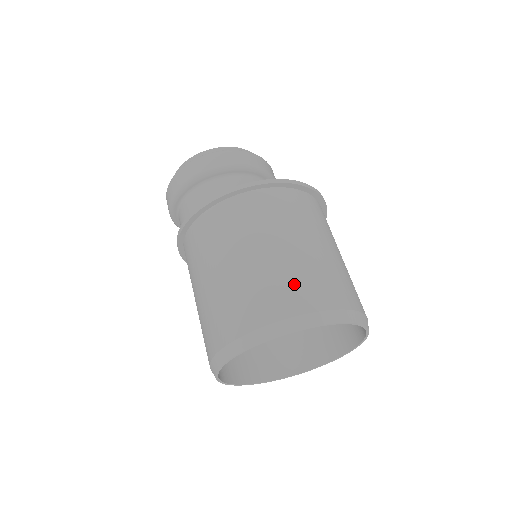
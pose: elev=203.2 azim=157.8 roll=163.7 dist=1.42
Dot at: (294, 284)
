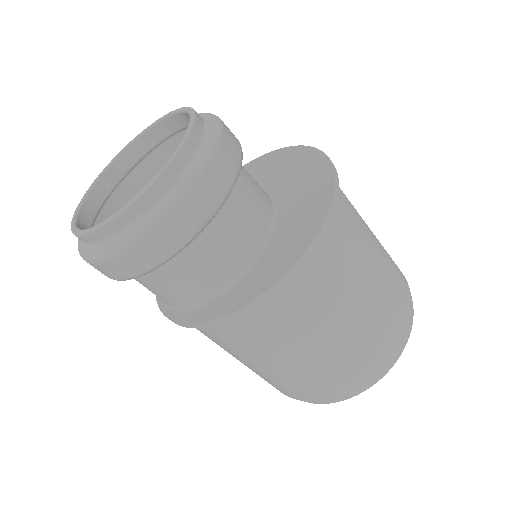
Dot at: (387, 325)
